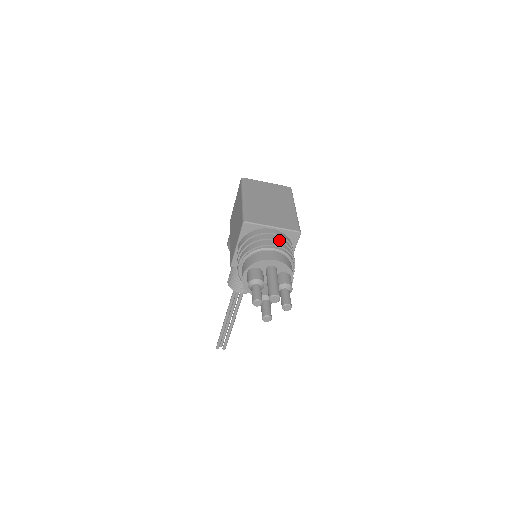
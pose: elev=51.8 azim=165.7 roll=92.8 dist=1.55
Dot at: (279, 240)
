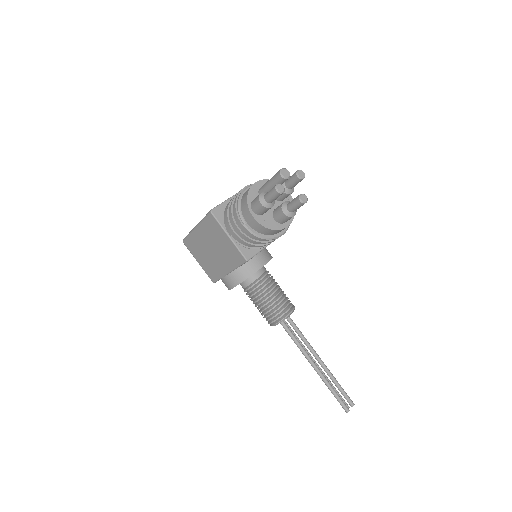
Dot at: occluded
